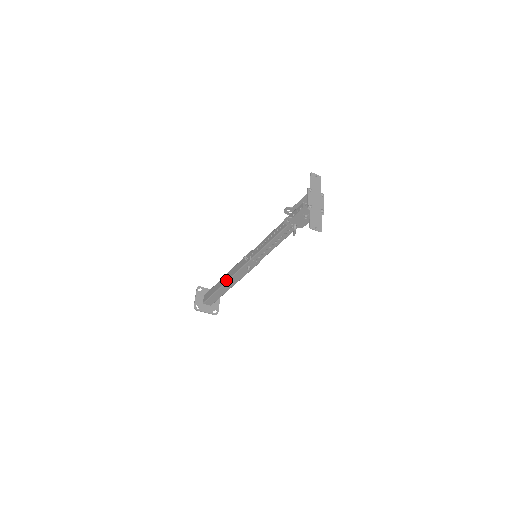
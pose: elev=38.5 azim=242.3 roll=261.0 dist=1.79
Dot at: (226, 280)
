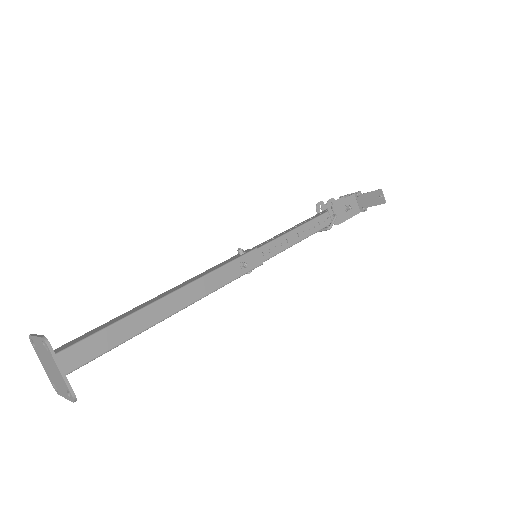
Dot at: (179, 287)
